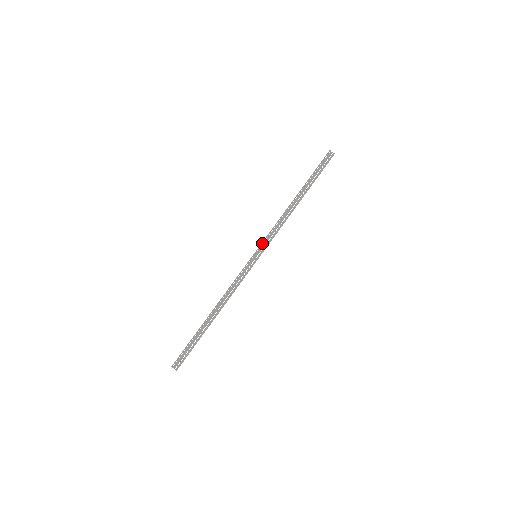
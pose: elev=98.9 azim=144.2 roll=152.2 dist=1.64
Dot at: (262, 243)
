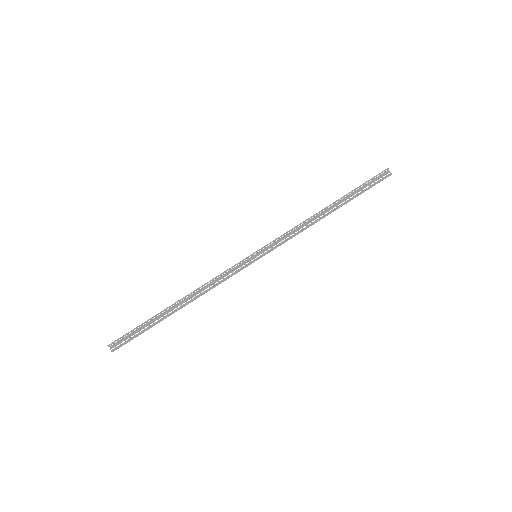
Dot at: occluded
